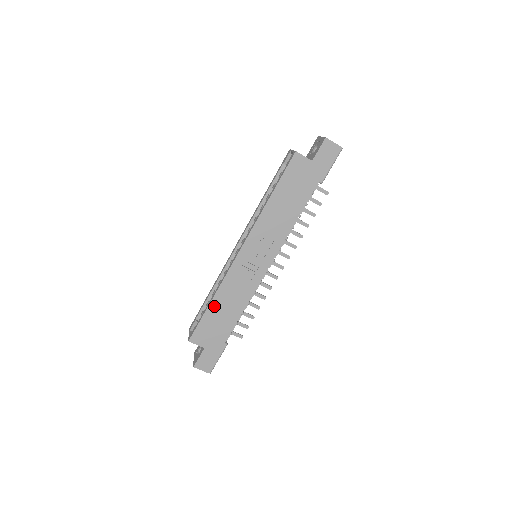
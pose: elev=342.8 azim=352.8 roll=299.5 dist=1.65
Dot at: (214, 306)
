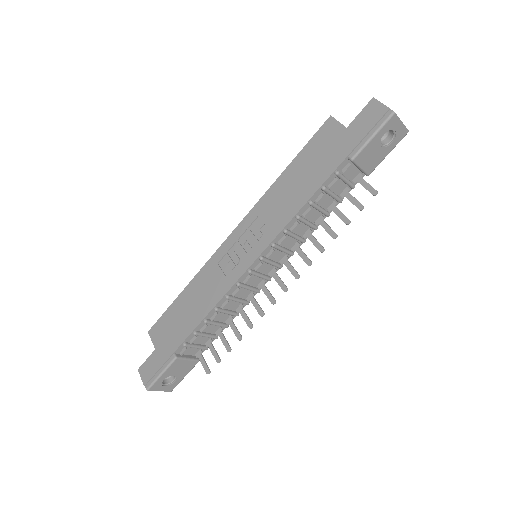
Dot at: (184, 297)
